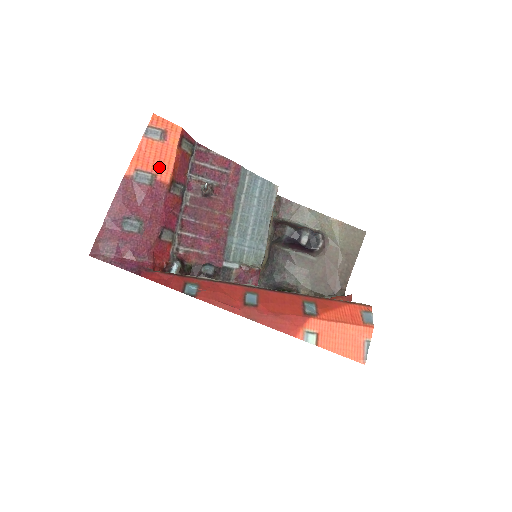
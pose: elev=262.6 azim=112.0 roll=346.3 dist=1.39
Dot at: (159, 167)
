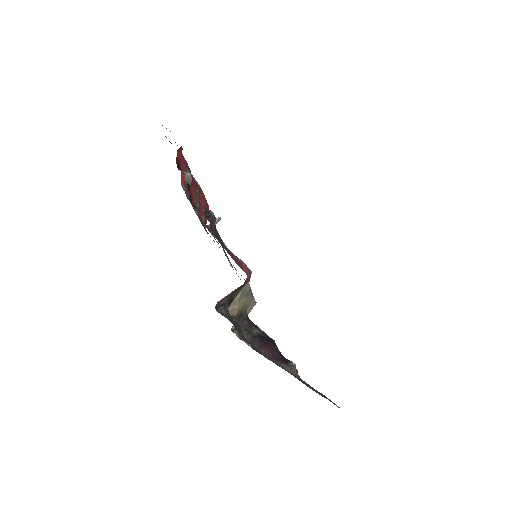
Dot at: occluded
